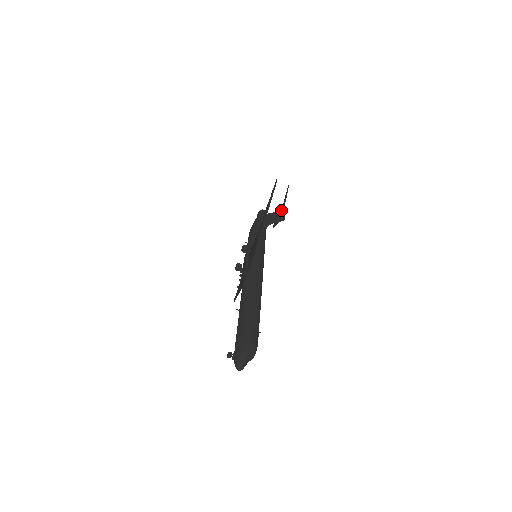
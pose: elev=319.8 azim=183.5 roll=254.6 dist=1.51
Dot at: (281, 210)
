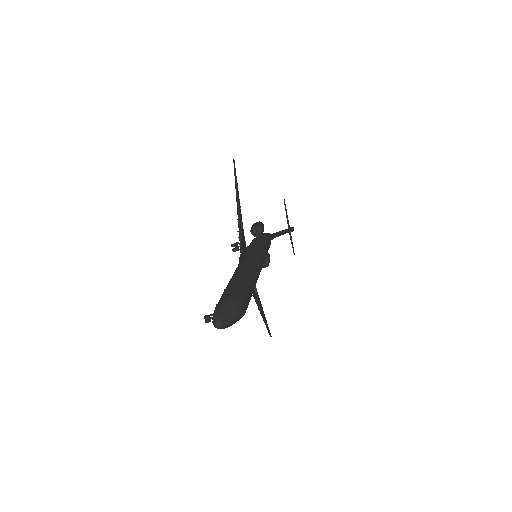
Dot at: occluded
